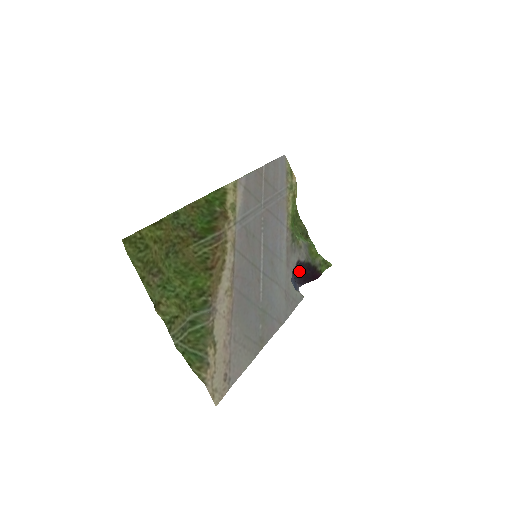
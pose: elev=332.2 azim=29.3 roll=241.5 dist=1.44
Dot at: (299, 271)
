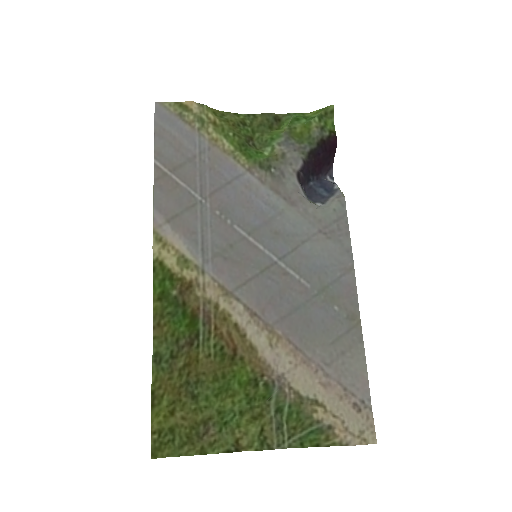
Dot at: (311, 172)
